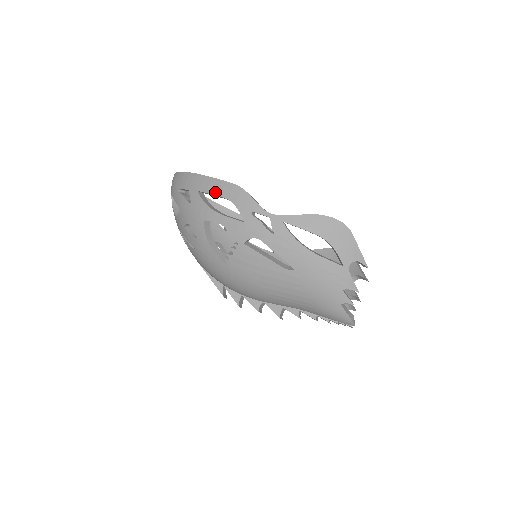
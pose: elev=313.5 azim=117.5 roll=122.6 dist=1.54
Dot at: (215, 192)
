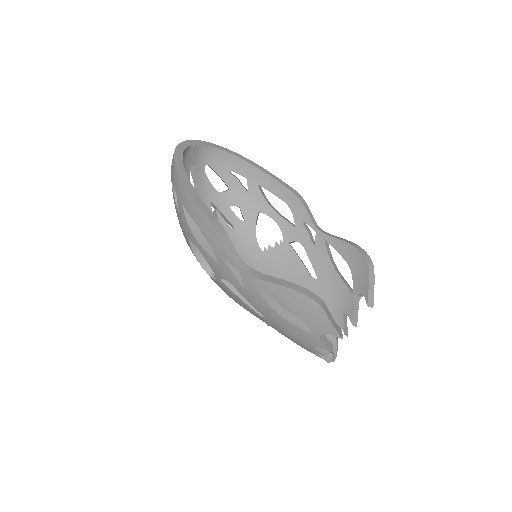
Dot at: (194, 218)
